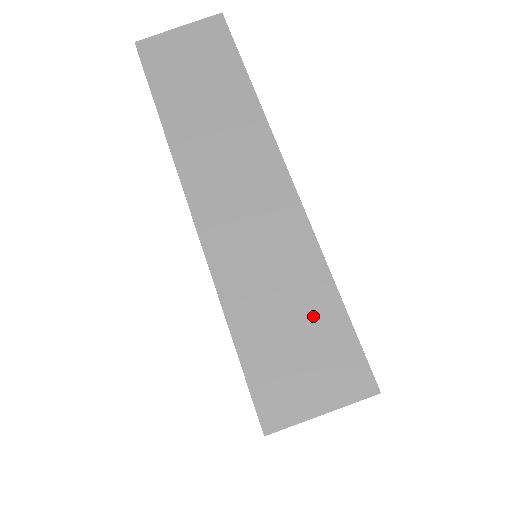
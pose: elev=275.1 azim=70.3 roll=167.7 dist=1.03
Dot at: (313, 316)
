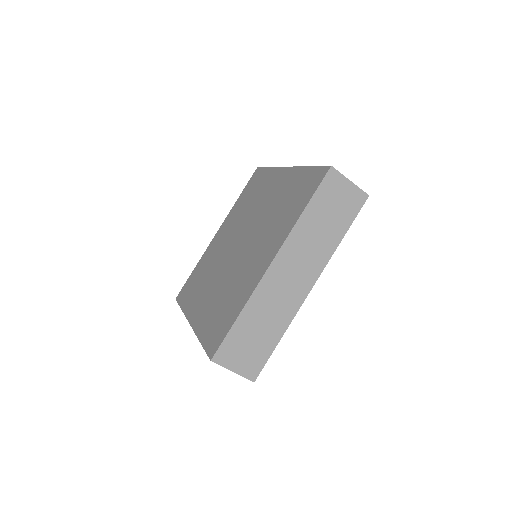
Dot at: (264, 342)
